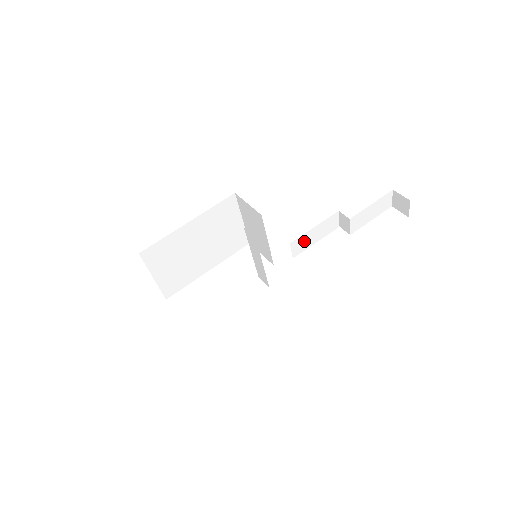
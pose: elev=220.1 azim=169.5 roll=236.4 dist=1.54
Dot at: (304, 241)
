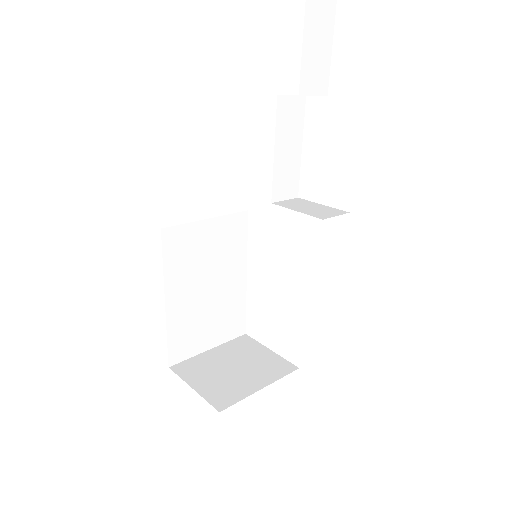
Dot at: (284, 174)
